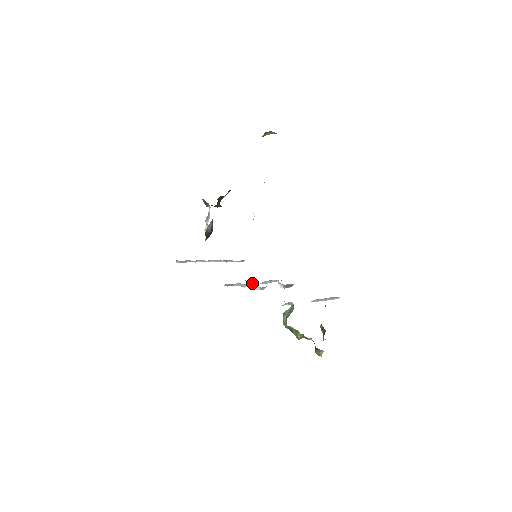
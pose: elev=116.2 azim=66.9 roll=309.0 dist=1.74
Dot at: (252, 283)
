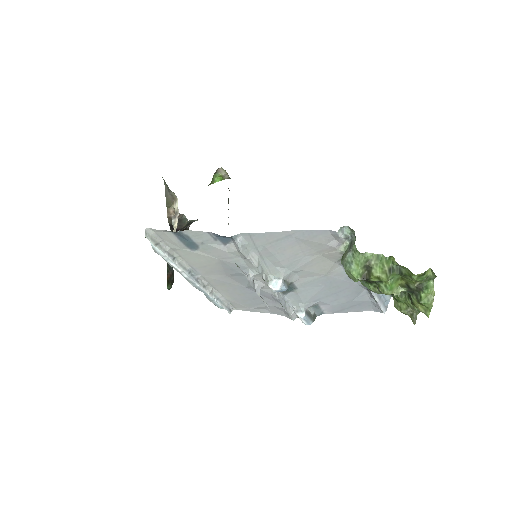
Dot at: (267, 276)
